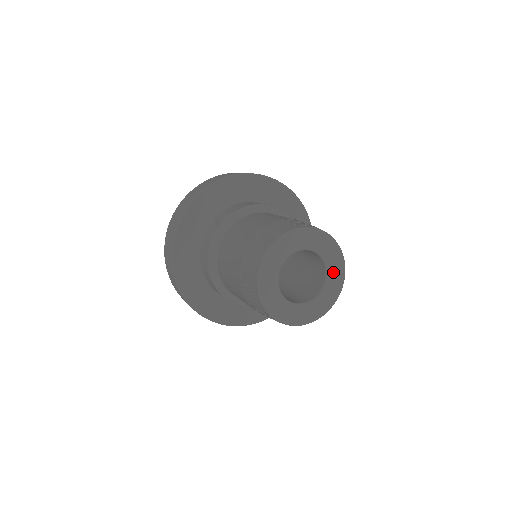
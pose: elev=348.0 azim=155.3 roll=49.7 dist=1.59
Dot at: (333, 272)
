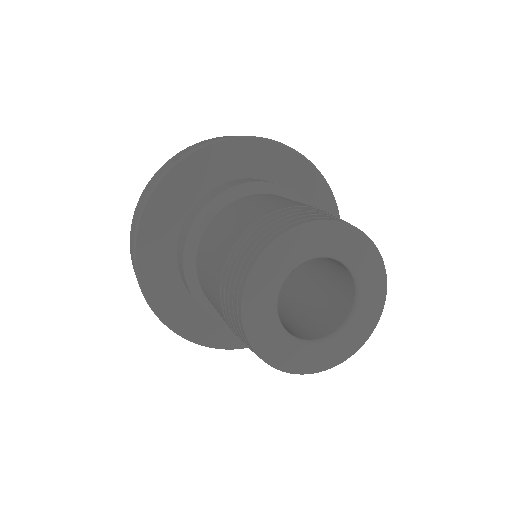
Dot at: (364, 272)
